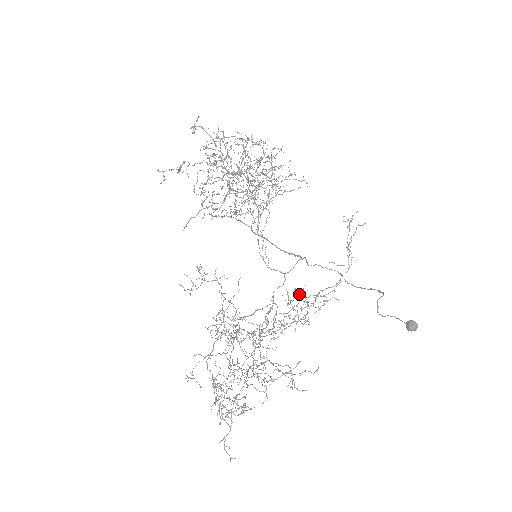
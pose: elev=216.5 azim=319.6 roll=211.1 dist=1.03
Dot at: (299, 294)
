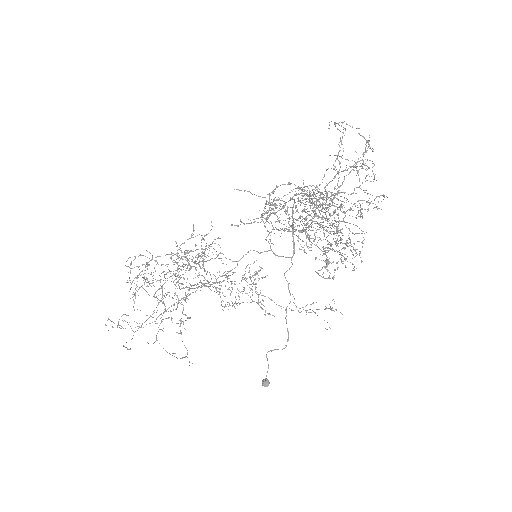
Dot at: (258, 275)
